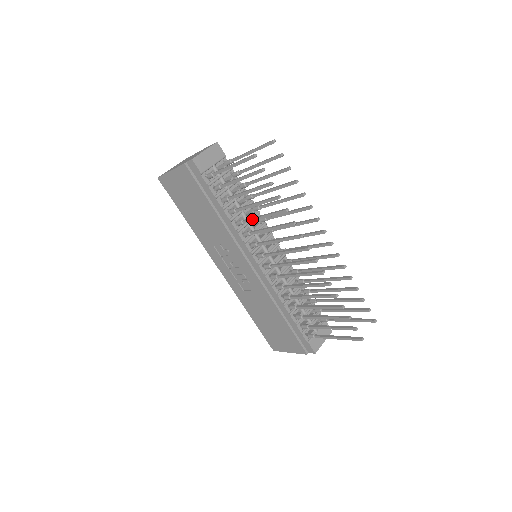
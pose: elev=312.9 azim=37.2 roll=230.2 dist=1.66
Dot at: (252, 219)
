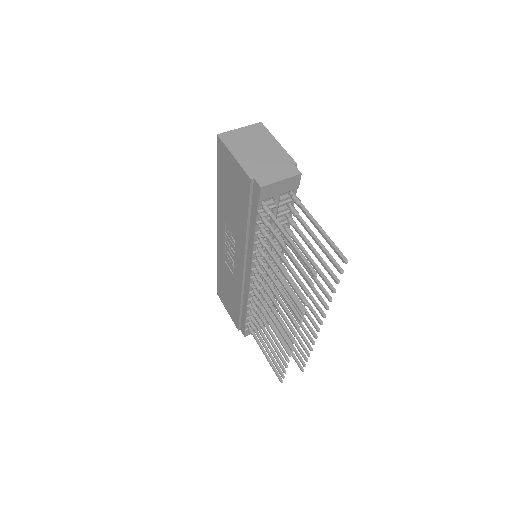
Dot at: (272, 269)
